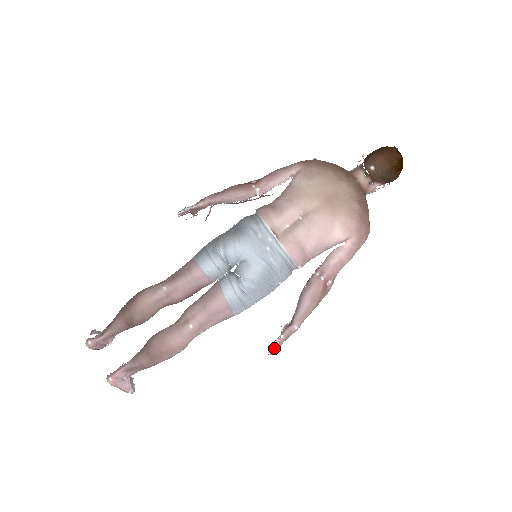
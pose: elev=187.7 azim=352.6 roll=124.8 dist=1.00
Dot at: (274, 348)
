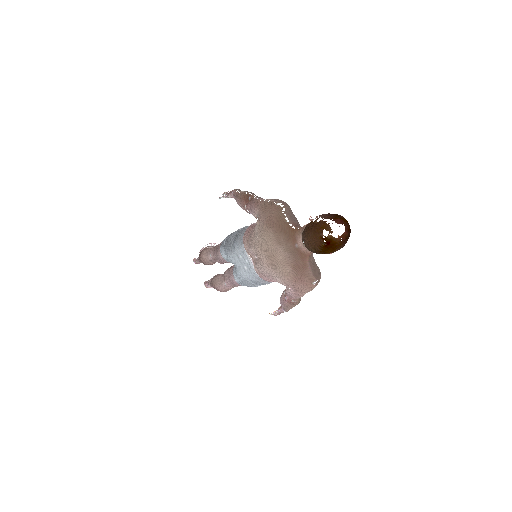
Dot at: (276, 314)
